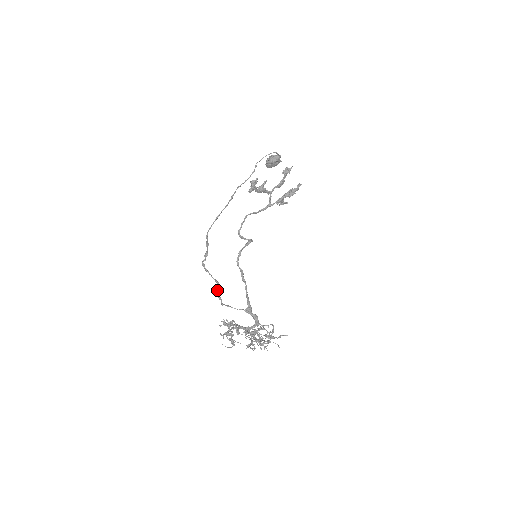
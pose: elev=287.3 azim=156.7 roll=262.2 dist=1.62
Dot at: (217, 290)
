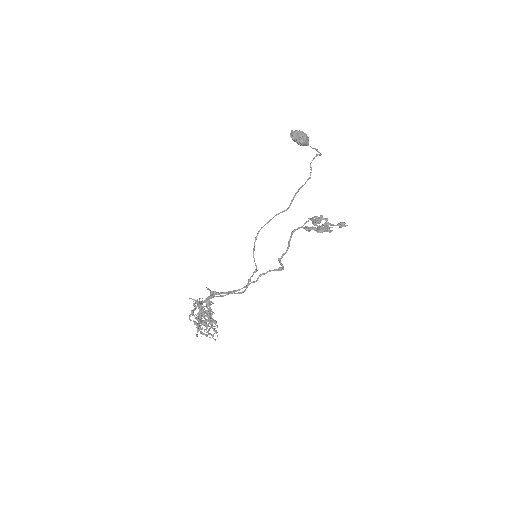
Dot at: (230, 293)
